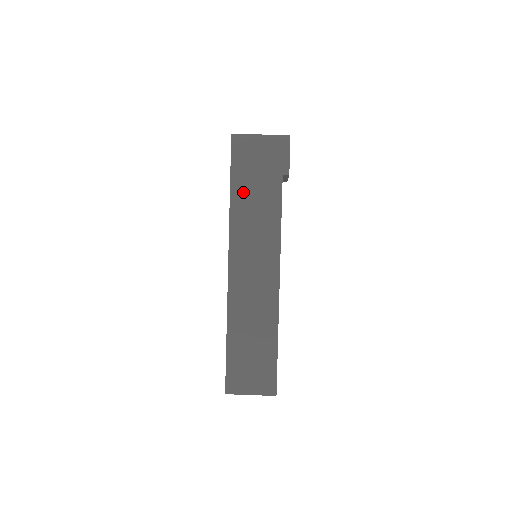
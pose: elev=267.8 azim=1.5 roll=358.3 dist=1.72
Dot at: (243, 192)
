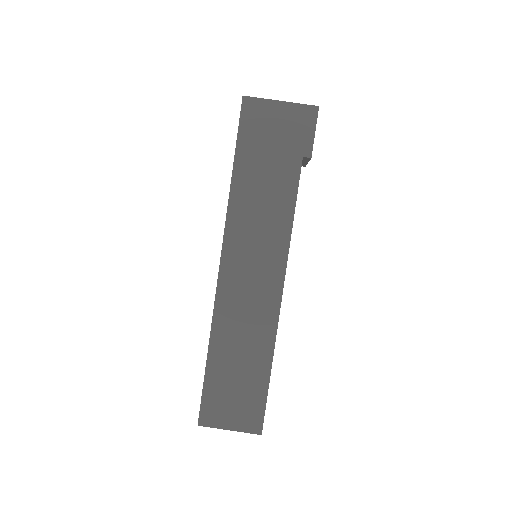
Dot at: (249, 173)
